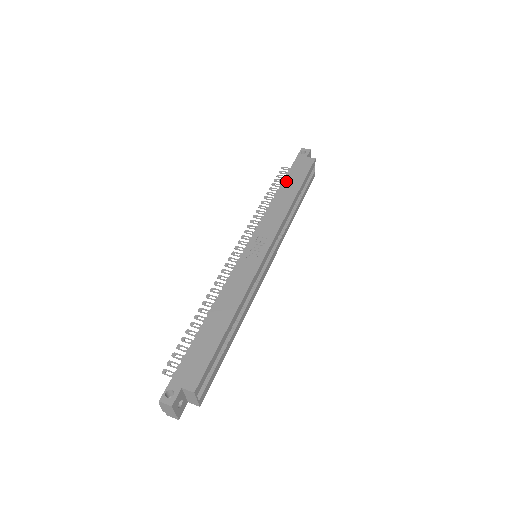
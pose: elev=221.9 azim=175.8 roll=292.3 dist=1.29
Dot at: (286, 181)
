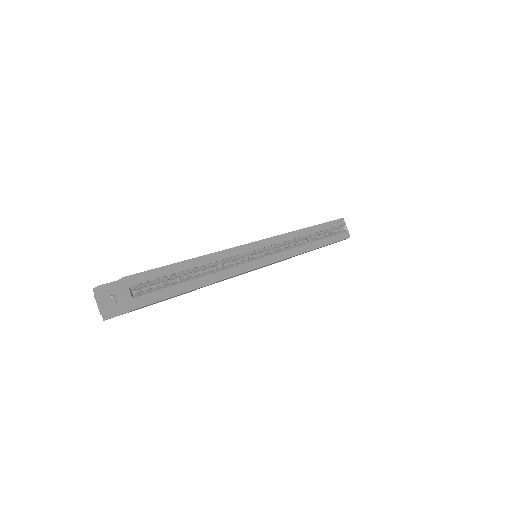
Dot at: occluded
